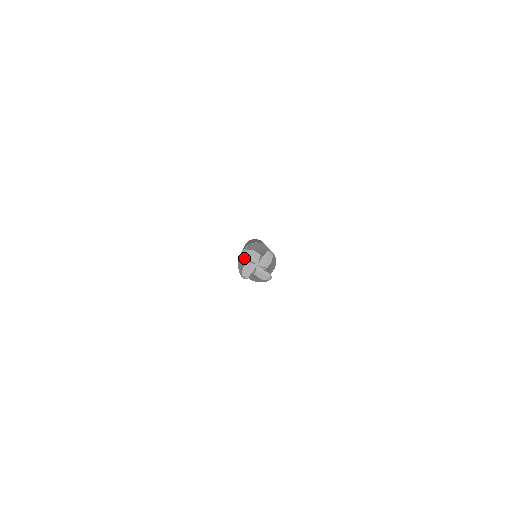
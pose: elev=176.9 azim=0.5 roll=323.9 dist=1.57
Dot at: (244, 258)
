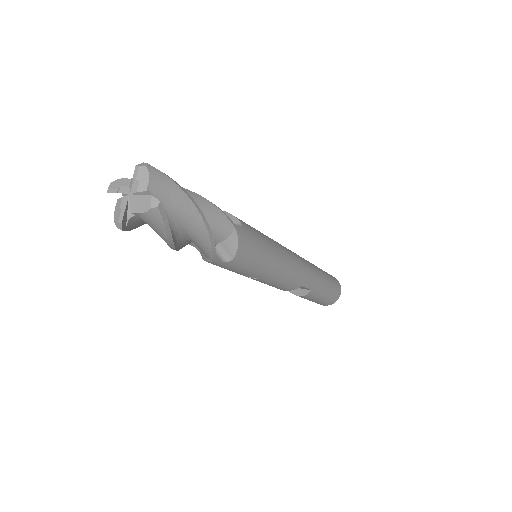
Dot at: occluded
